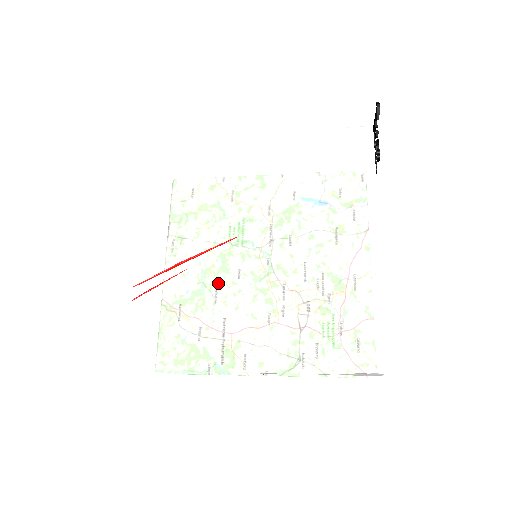
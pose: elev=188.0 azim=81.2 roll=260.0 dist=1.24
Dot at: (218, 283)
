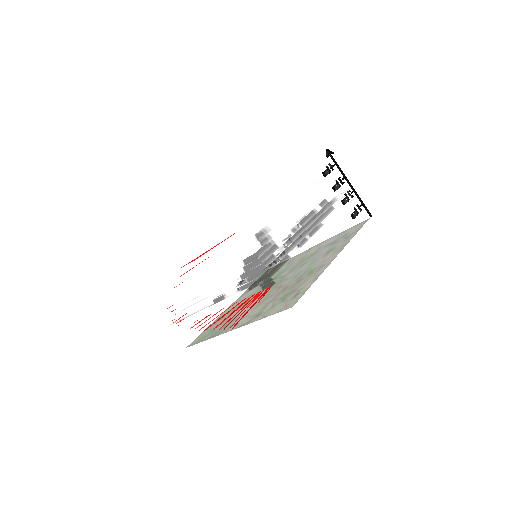
Dot at: occluded
